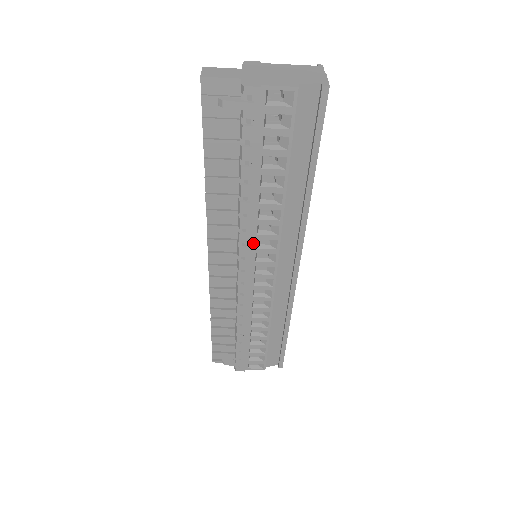
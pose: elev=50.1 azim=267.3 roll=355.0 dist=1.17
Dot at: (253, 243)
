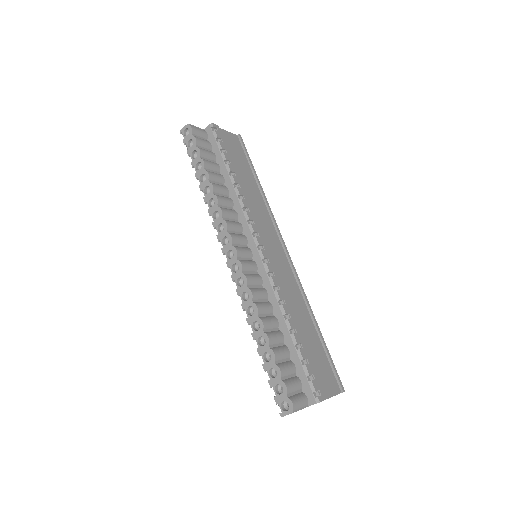
Dot at: occluded
